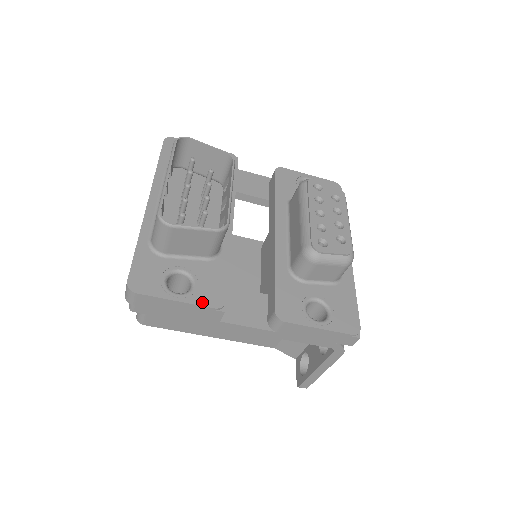
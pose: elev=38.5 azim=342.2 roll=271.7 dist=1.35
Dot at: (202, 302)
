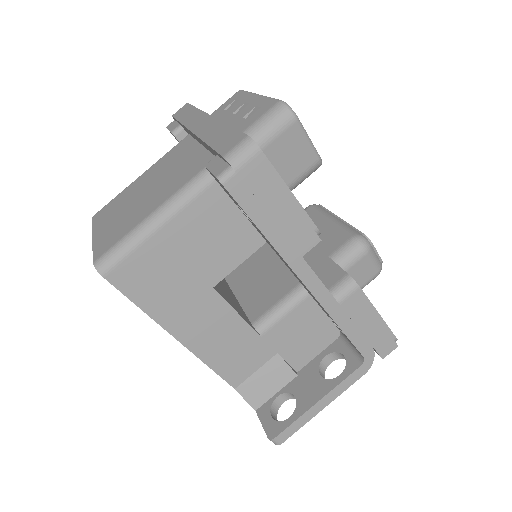
Dot at: (306, 214)
